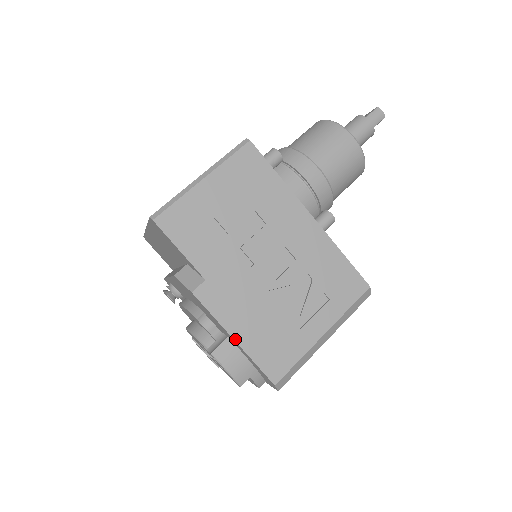
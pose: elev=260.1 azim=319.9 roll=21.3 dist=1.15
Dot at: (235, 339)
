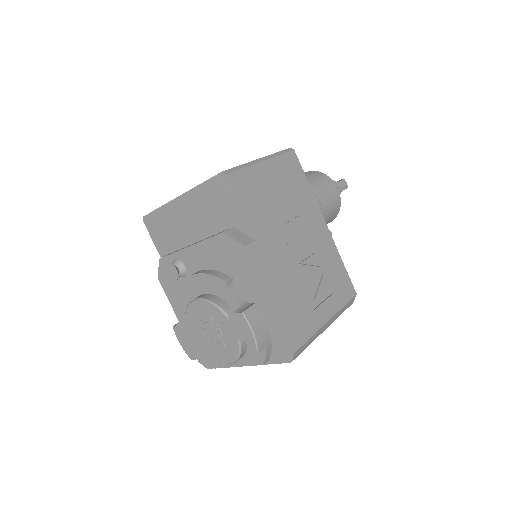
Dot at: (271, 300)
